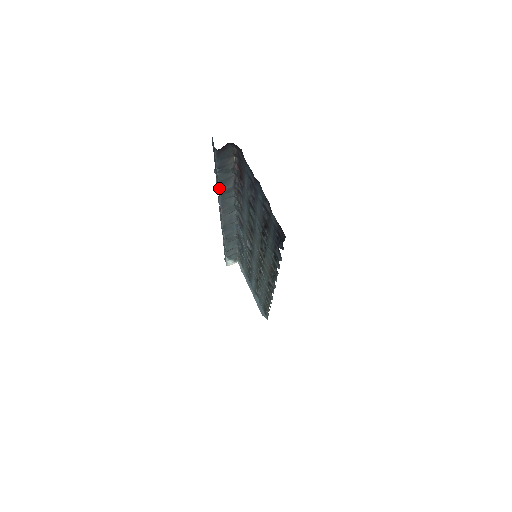
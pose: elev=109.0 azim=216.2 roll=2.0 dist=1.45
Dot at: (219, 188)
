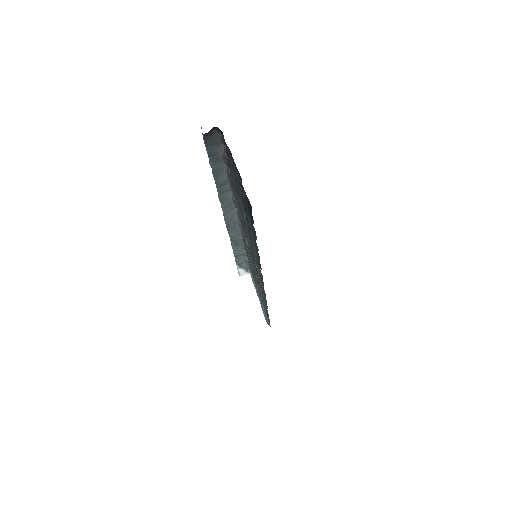
Dot at: (215, 180)
